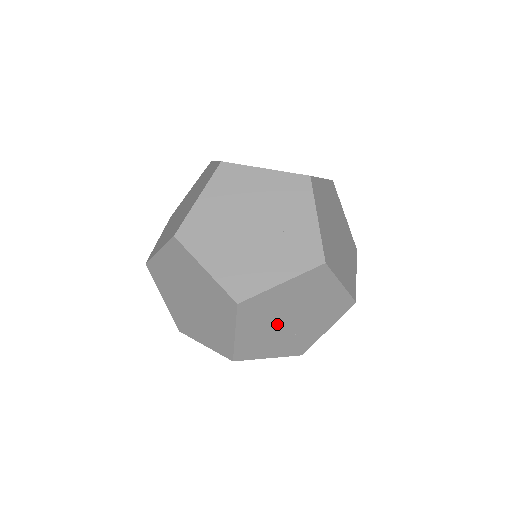
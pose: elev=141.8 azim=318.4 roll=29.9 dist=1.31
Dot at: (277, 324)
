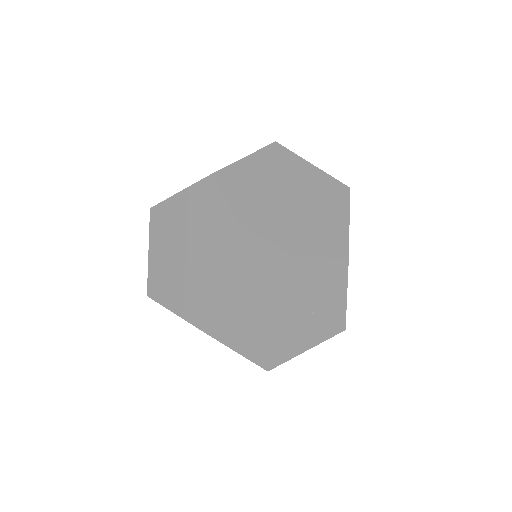
Dot at: occluded
